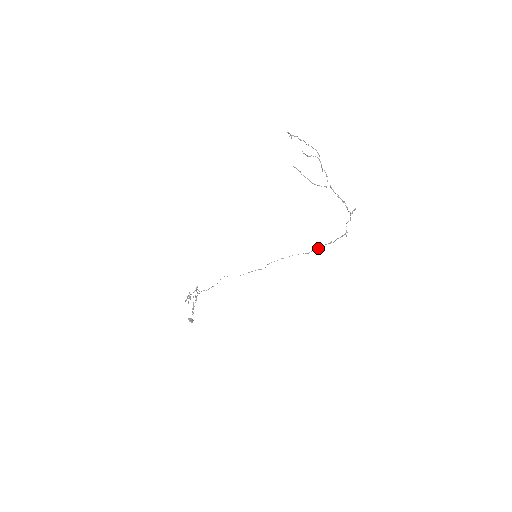
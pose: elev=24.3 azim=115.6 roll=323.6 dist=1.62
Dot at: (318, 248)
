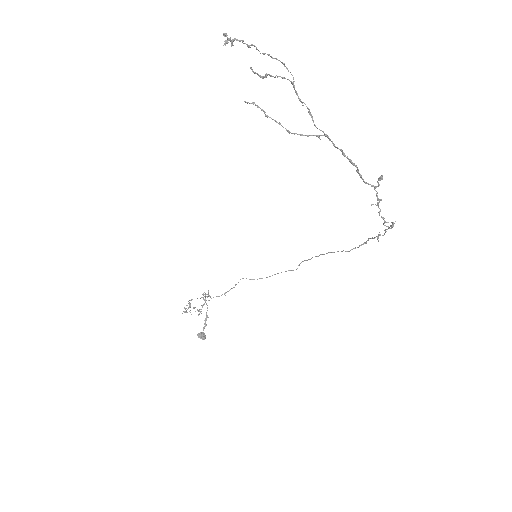
Dot at: (364, 243)
